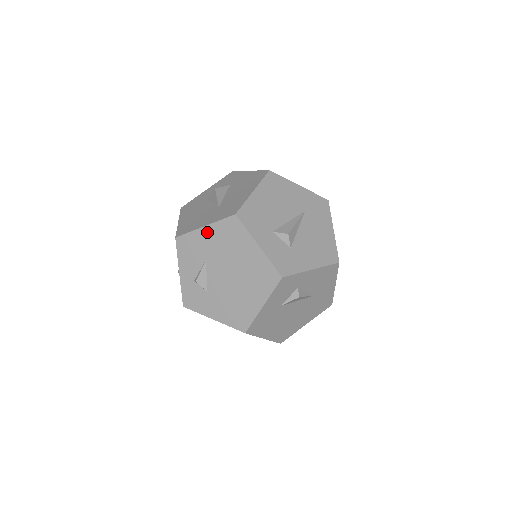
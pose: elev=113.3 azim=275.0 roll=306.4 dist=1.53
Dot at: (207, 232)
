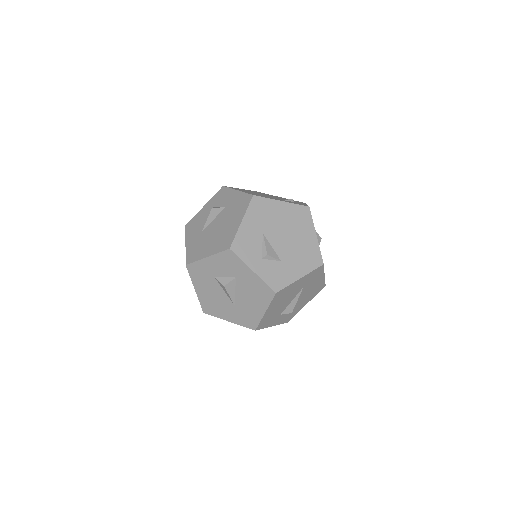
Dot at: occluded
